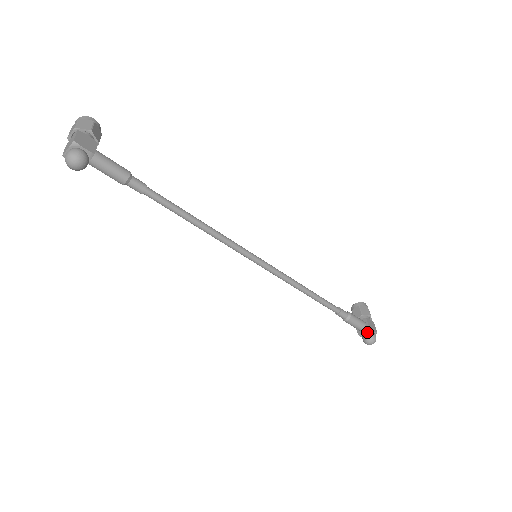
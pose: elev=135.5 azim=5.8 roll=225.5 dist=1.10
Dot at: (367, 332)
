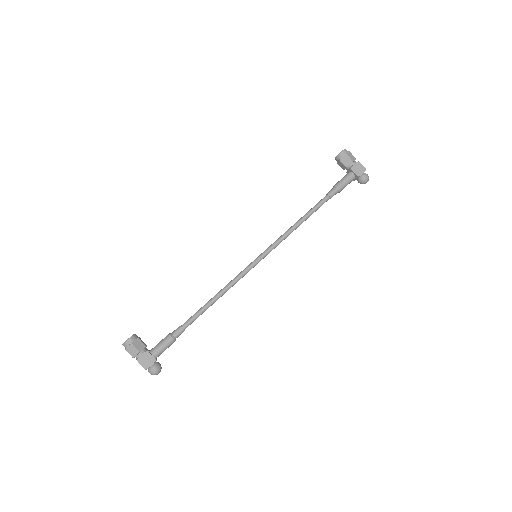
Dot at: (358, 179)
